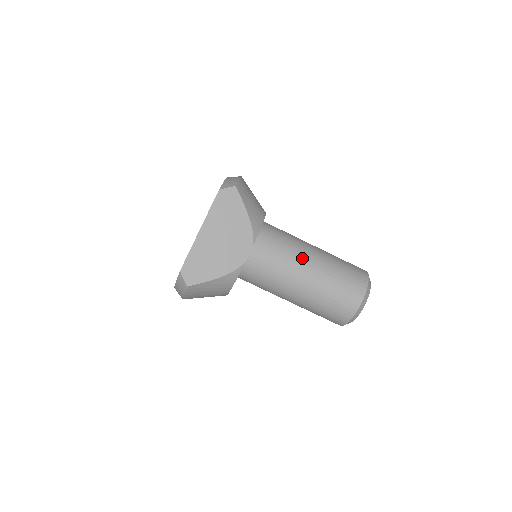
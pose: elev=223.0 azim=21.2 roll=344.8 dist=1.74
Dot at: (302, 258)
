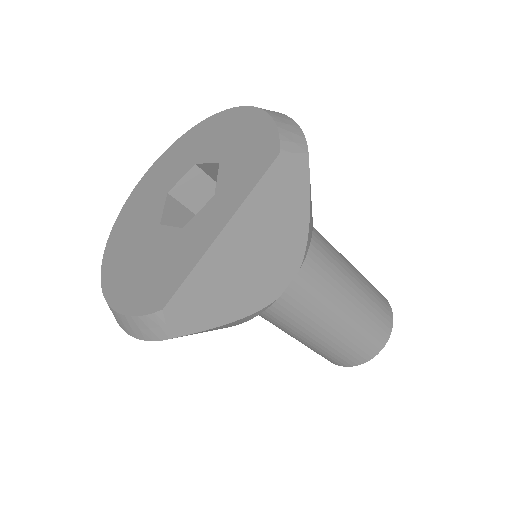
Dot at: (341, 285)
